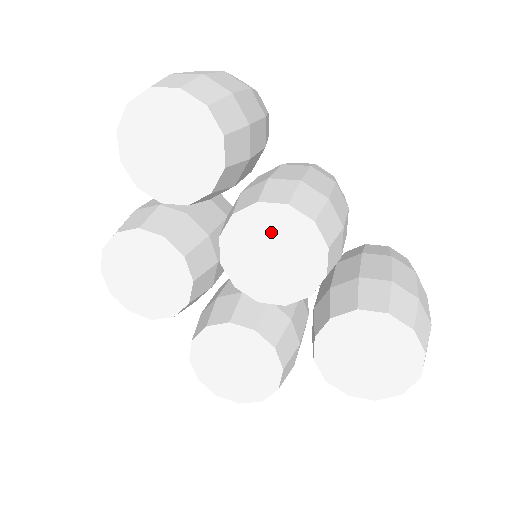
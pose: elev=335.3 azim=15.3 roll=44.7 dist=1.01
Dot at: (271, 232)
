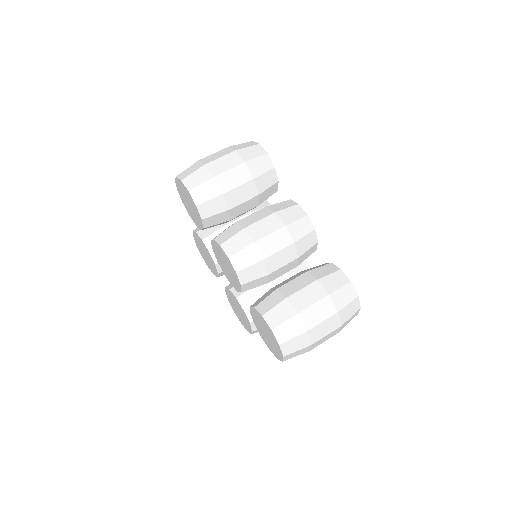
Dot at: (221, 255)
